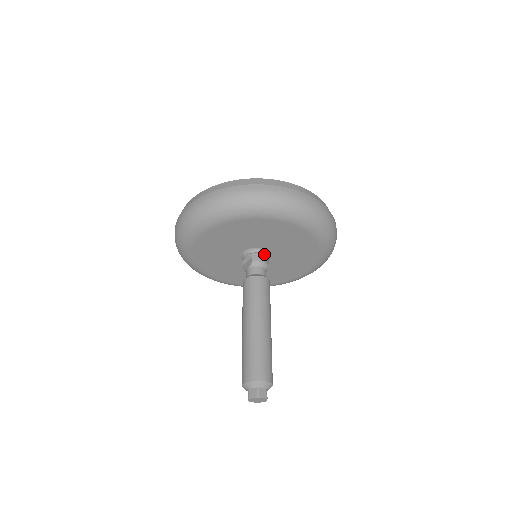
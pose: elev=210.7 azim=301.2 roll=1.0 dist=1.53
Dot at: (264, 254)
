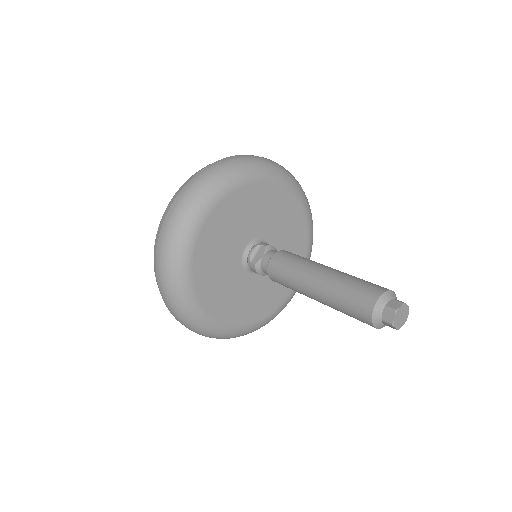
Dot at: occluded
